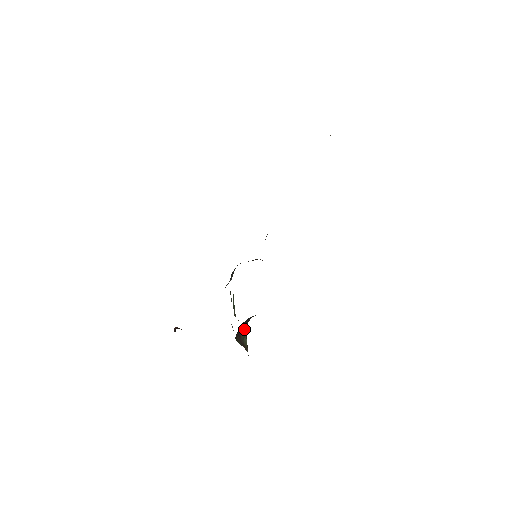
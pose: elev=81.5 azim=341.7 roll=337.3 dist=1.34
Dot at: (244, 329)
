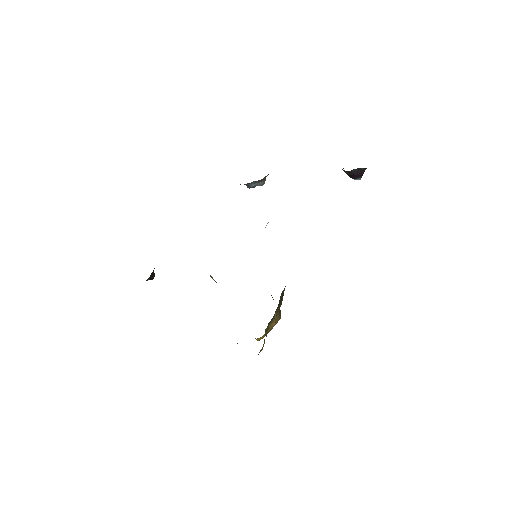
Dot at: occluded
